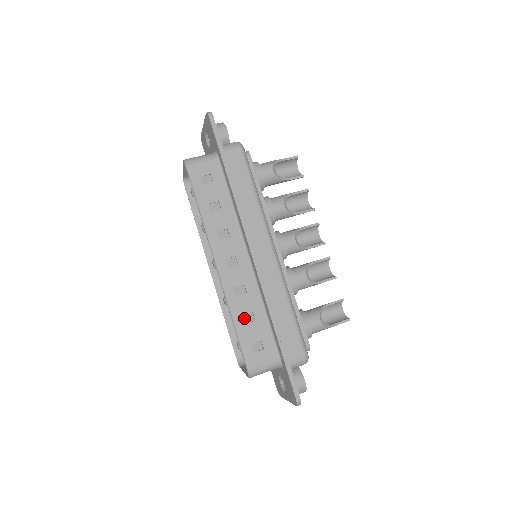
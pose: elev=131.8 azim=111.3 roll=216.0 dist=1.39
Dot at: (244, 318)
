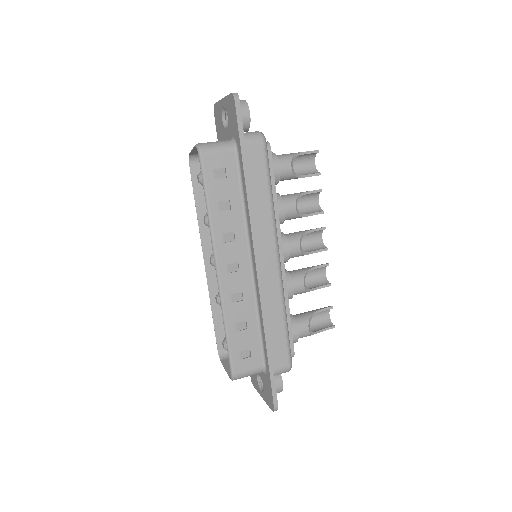
Dot at: (237, 326)
